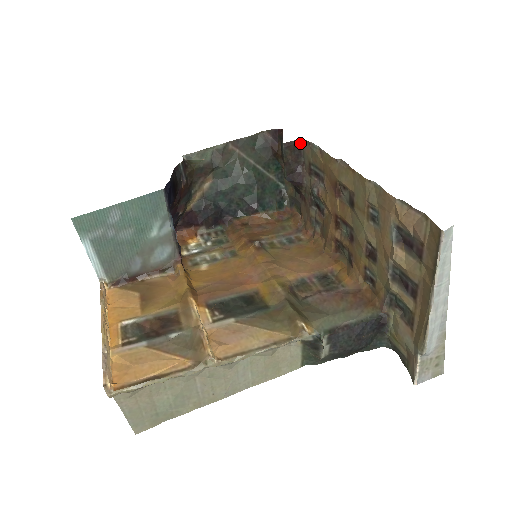
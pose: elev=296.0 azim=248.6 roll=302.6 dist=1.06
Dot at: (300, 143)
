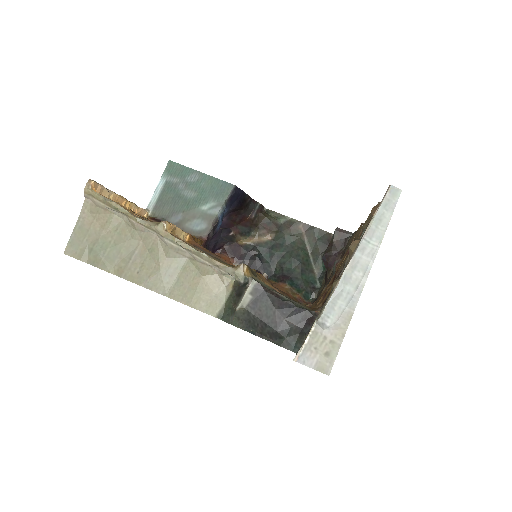
Dot at: (349, 236)
